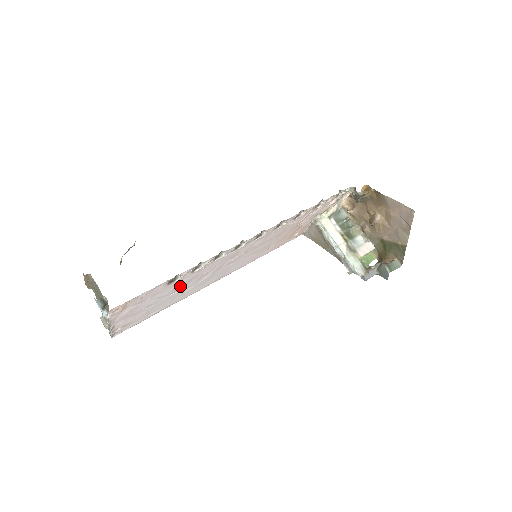
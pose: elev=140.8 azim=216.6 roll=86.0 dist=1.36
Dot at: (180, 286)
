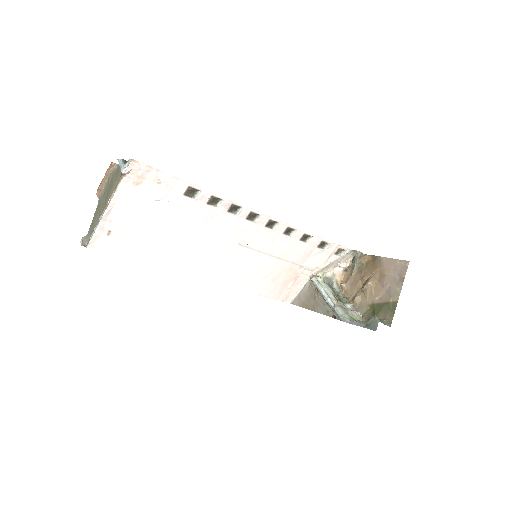
Dot at: (185, 222)
